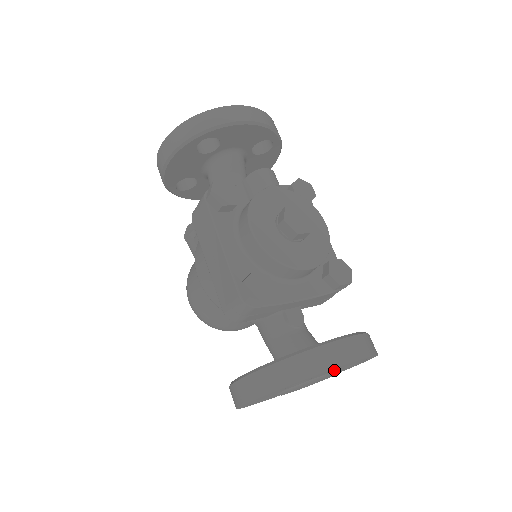
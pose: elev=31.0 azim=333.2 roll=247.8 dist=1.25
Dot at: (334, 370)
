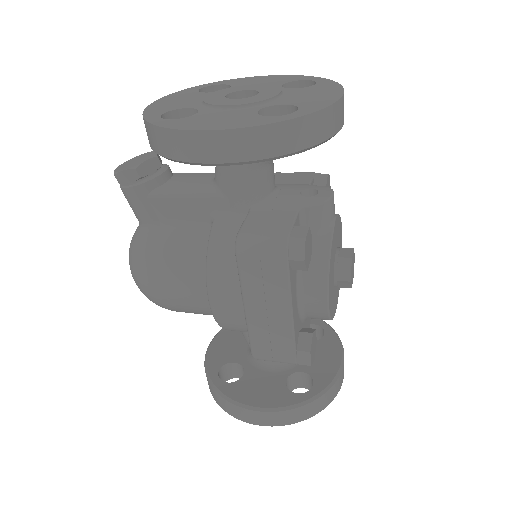
Dot at: occluded
